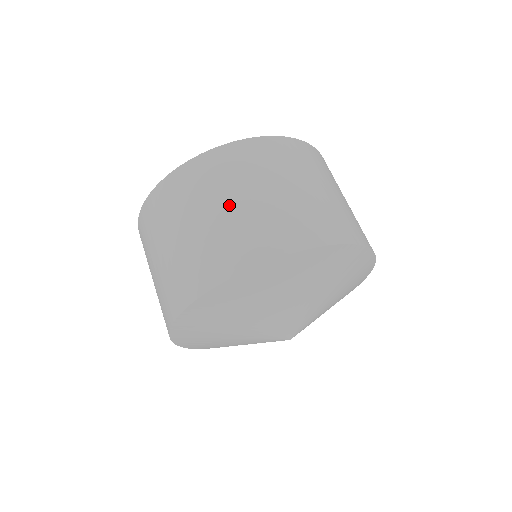
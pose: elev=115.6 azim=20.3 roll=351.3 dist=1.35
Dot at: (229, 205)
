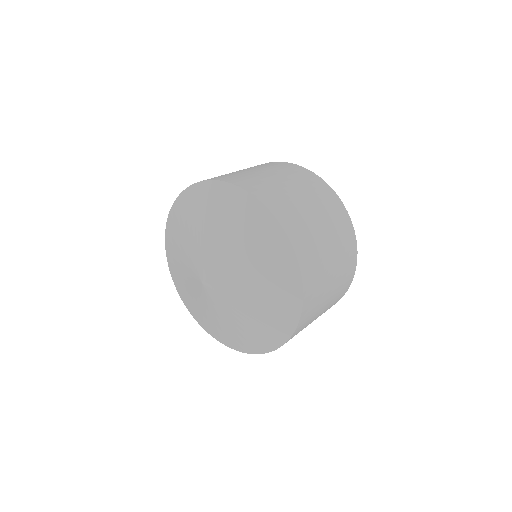
Dot at: (266, 173)
